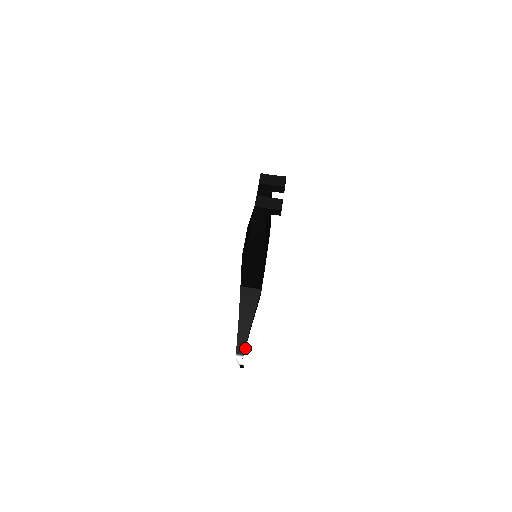
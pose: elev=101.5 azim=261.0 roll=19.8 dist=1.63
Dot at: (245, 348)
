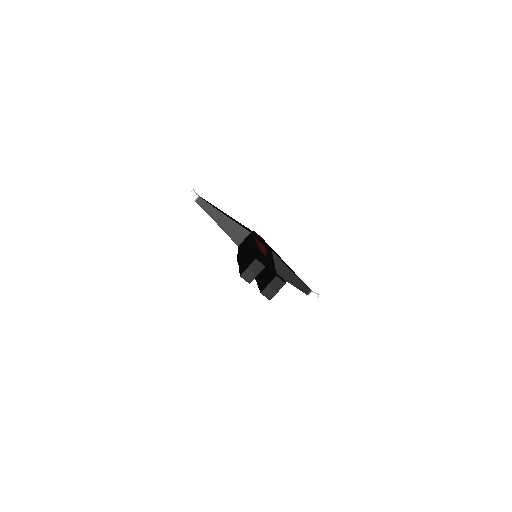
Dot at: (305, 284)
